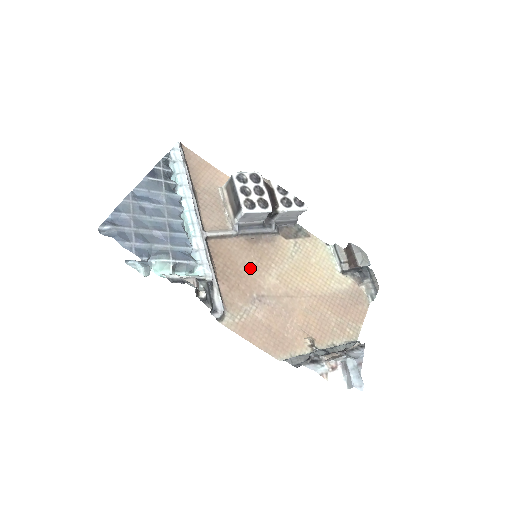
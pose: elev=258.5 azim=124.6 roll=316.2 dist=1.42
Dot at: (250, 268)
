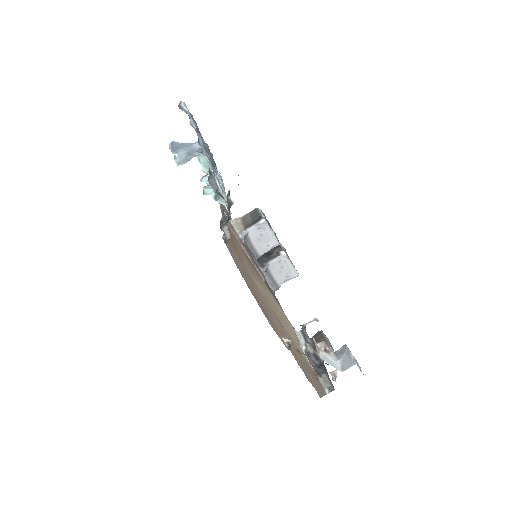
Dot at: (245, 261)
